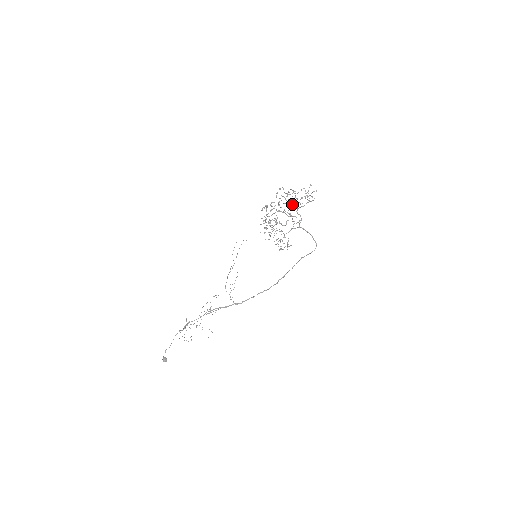
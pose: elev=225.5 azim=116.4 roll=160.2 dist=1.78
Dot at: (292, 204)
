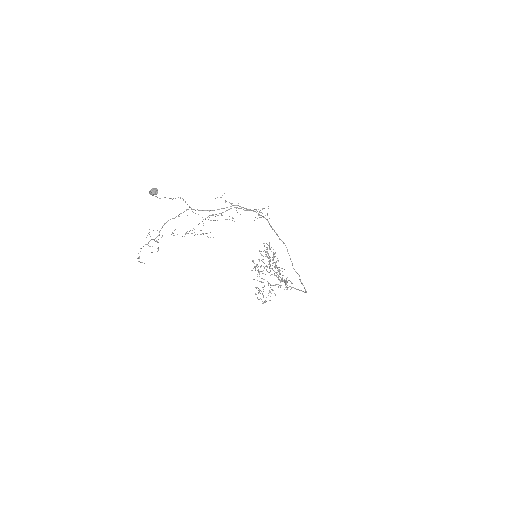
Dot at: occluded
